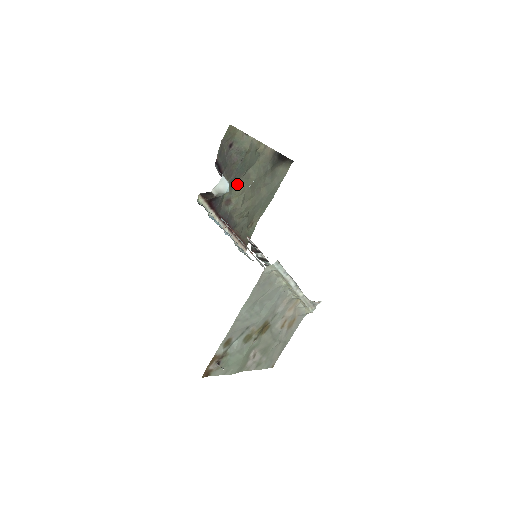
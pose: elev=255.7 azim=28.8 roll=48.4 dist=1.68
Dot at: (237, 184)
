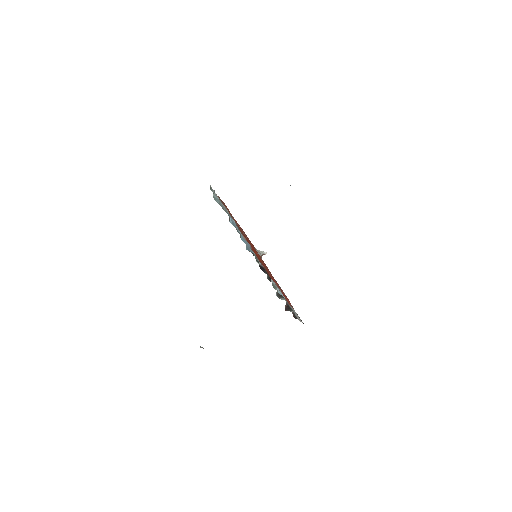
Dot at: occluded
